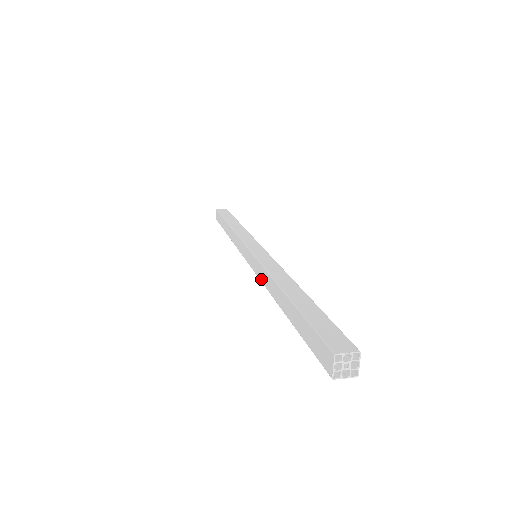
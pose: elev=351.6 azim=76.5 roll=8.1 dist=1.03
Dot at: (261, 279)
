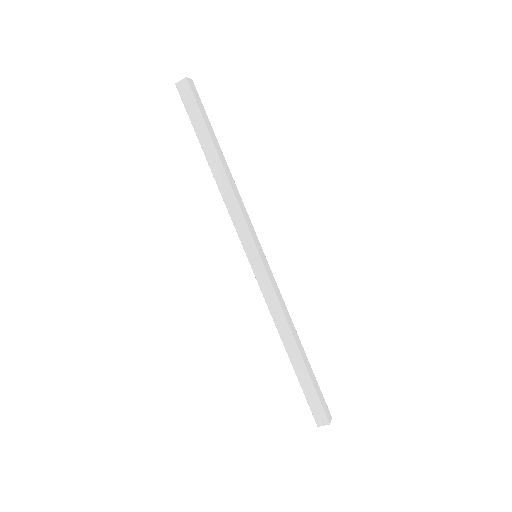
Dot at: (268, 303)
